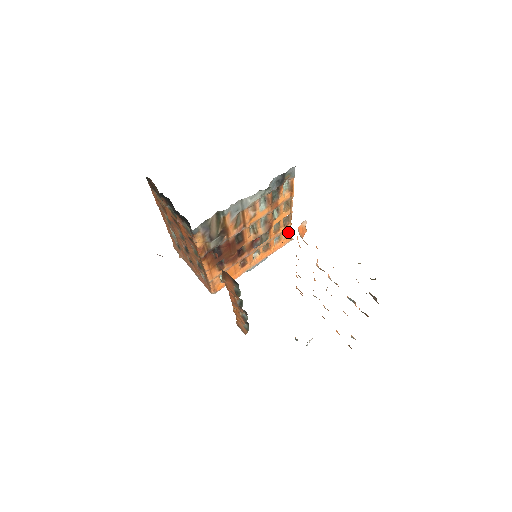
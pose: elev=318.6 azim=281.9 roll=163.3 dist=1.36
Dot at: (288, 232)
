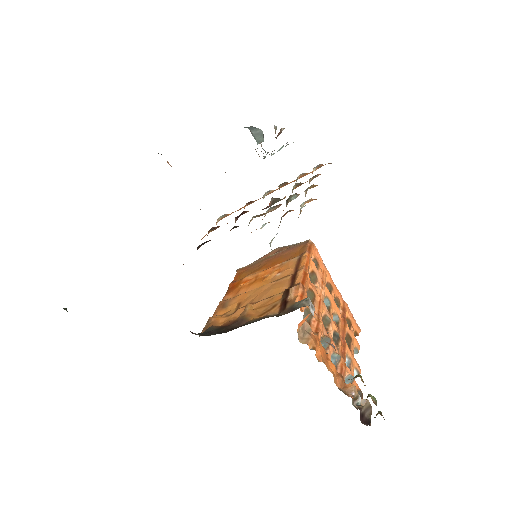
Dot at: (322, 164)
